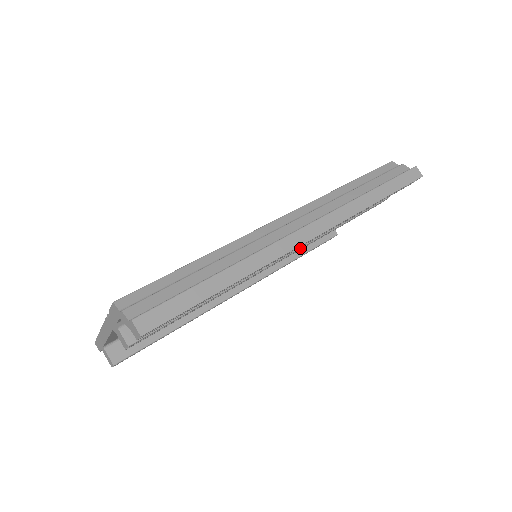
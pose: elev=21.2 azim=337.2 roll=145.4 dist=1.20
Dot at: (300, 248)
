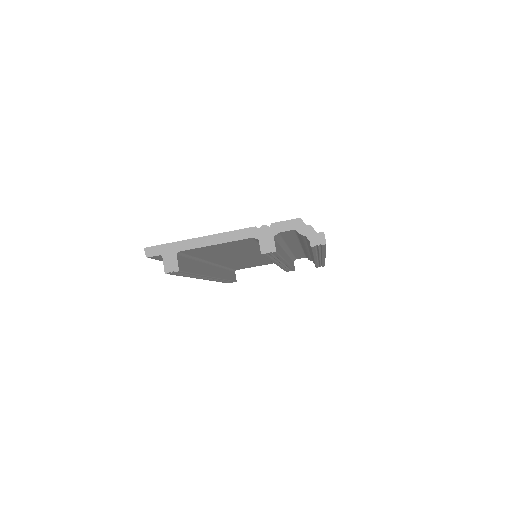
Dot at: (289, 264)
